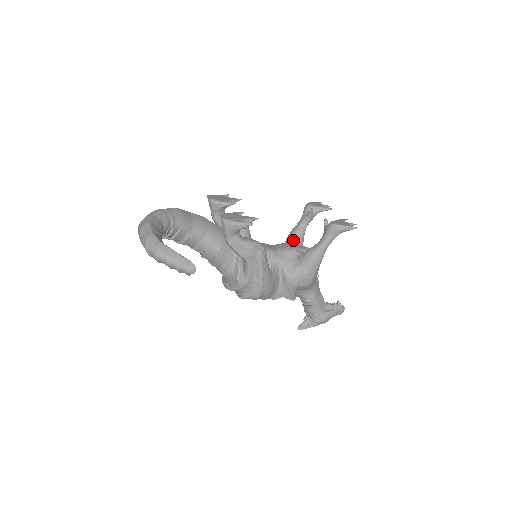
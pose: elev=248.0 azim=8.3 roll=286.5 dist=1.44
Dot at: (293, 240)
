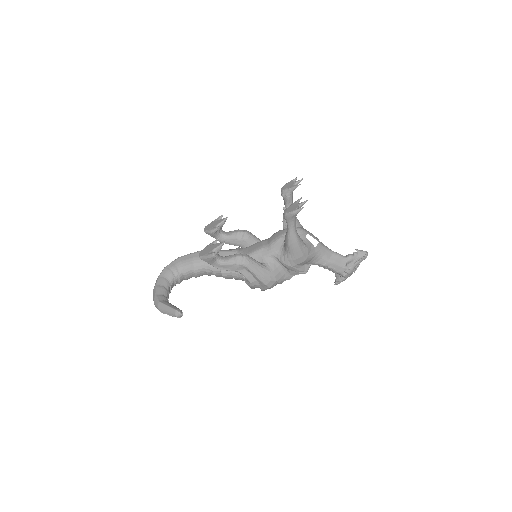
Dot at: (285, 224)
